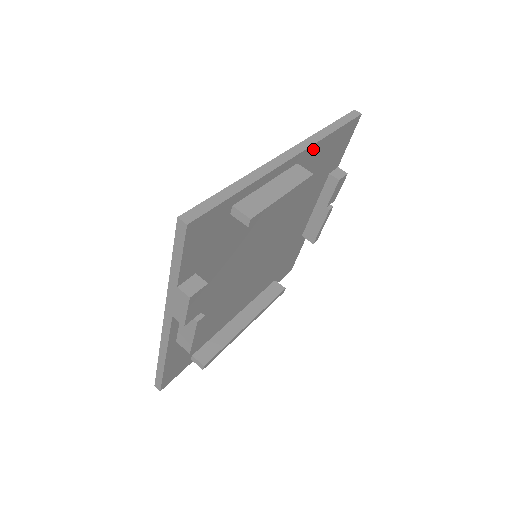
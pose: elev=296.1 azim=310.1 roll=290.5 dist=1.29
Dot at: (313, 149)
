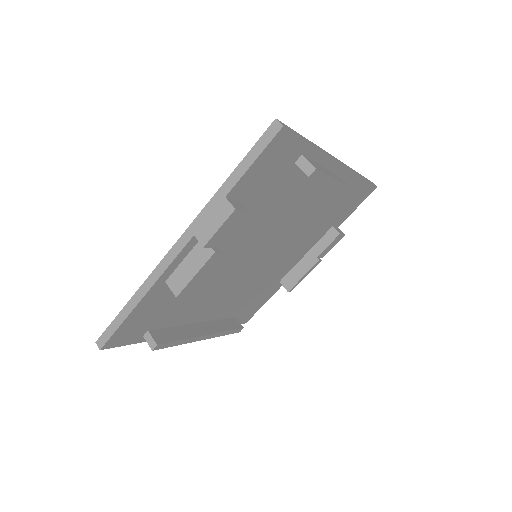
Dot at: (349, 177)
